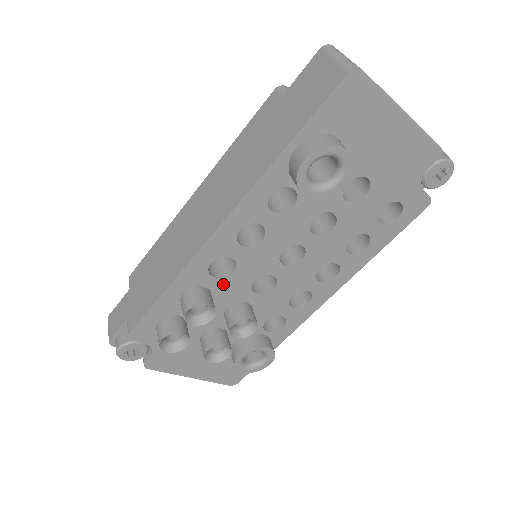
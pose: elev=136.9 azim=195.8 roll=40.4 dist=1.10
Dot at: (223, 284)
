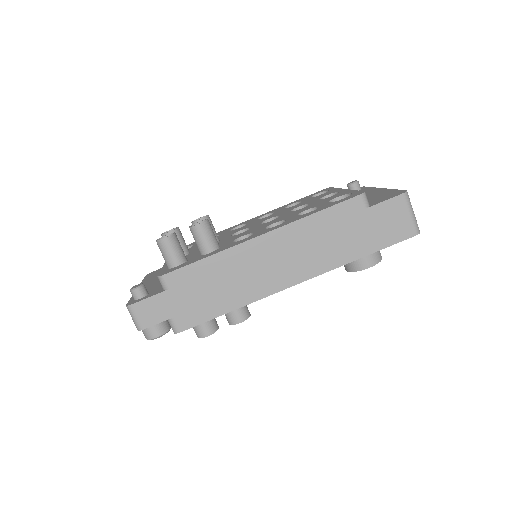
Dot at: occluded
